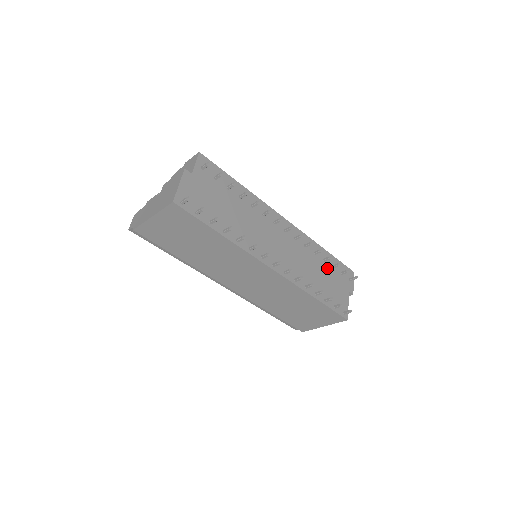
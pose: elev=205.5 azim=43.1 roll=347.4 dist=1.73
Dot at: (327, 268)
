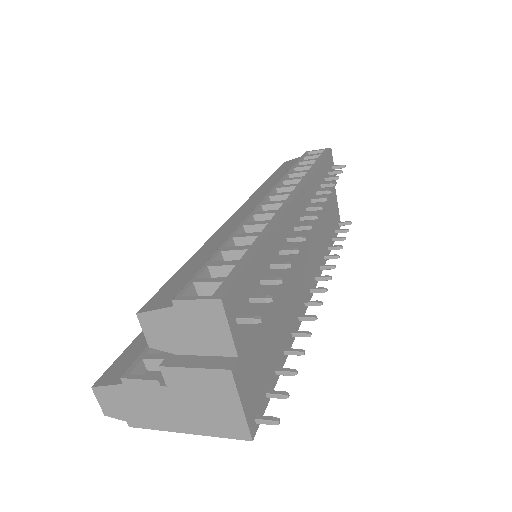
Dot at: occluded
